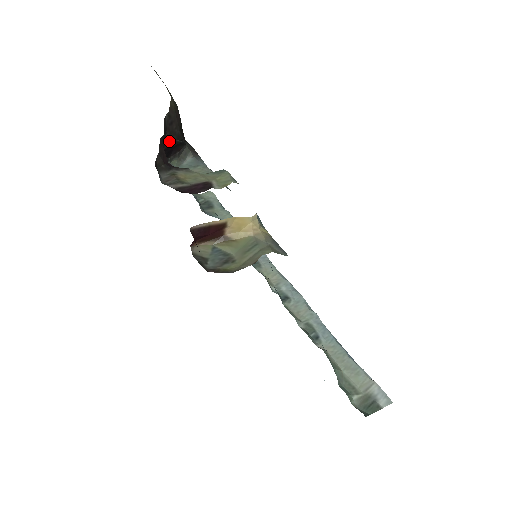
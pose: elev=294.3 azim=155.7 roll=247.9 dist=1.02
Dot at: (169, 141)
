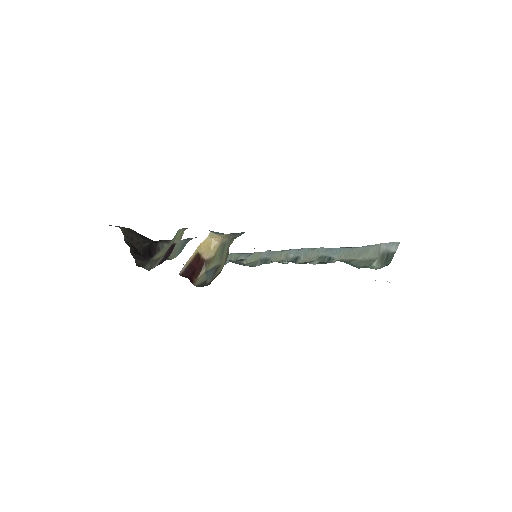
Dot at: (141, 249)
